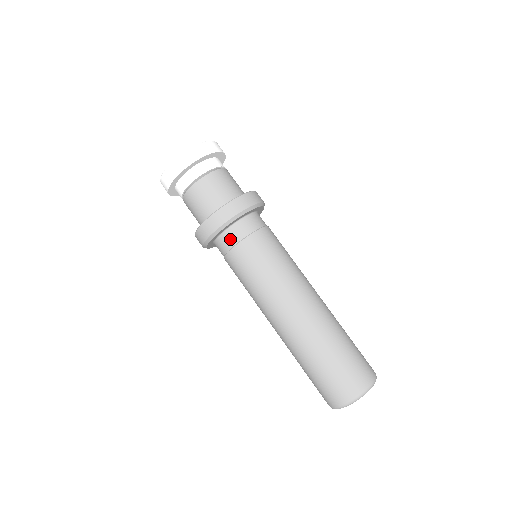
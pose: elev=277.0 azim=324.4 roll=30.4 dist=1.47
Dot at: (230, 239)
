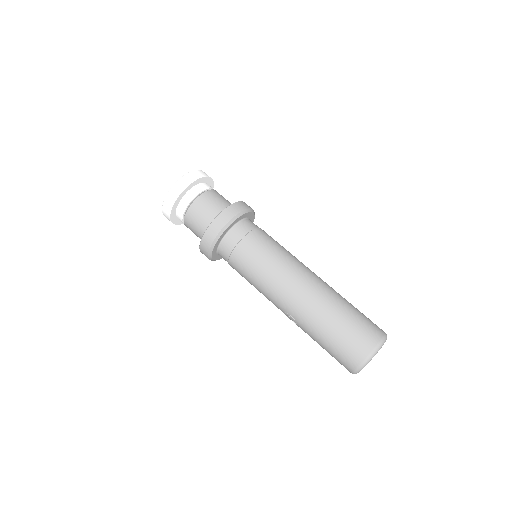
Dot at: (244, 227)
